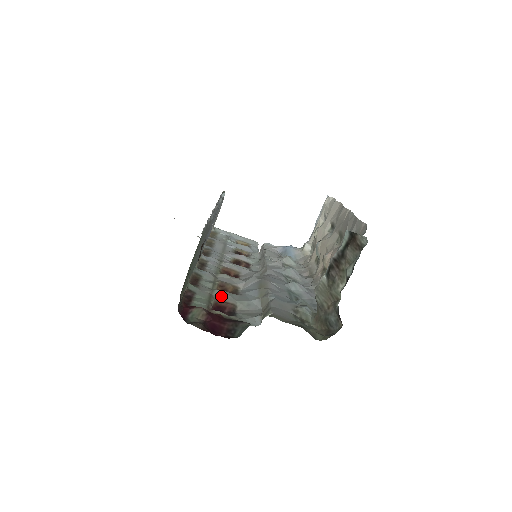
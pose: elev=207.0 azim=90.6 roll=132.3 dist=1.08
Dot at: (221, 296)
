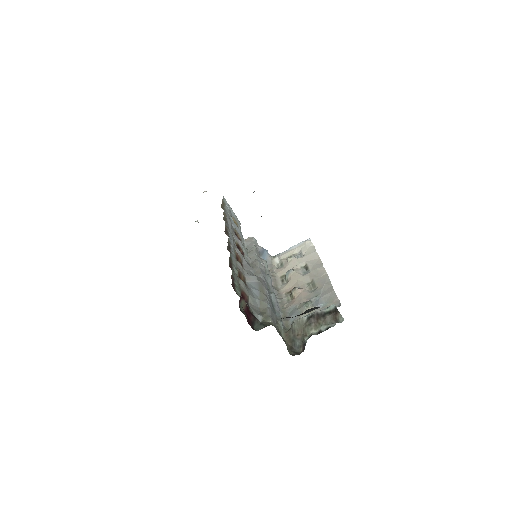
Dot at: (243, 287)
